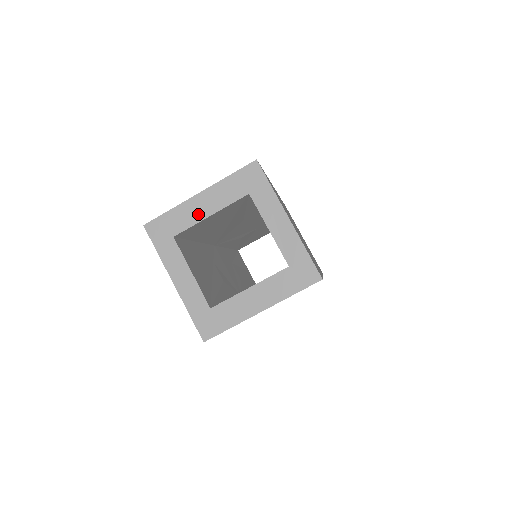
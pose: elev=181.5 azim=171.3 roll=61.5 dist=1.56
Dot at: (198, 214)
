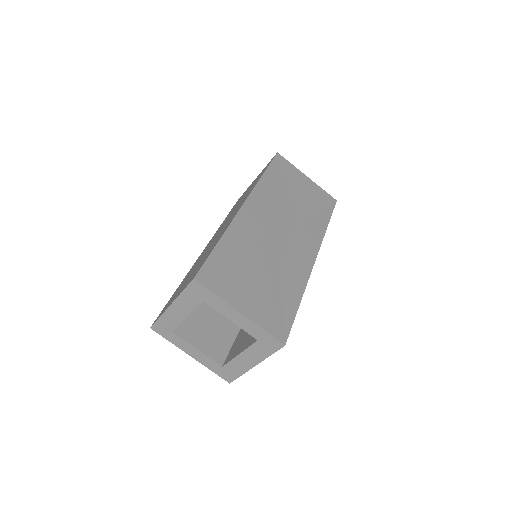
Dot at: (178, 318)
